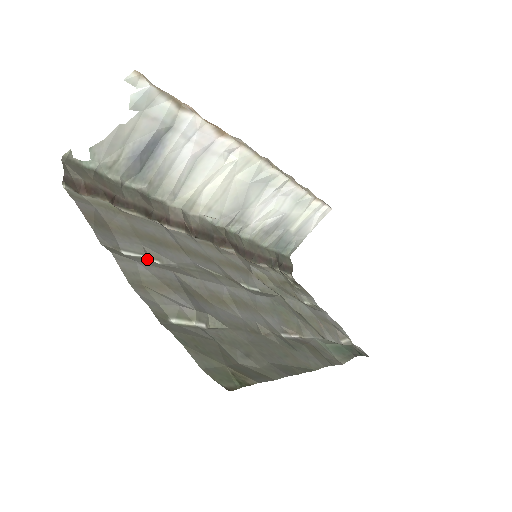
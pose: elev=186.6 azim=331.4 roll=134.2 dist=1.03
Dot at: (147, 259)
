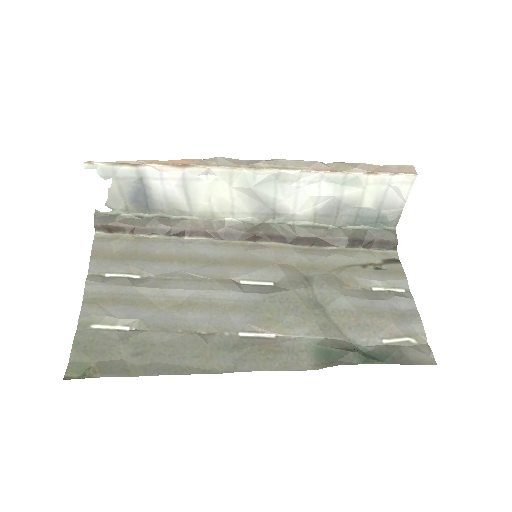
Dot at: (122, 278)
